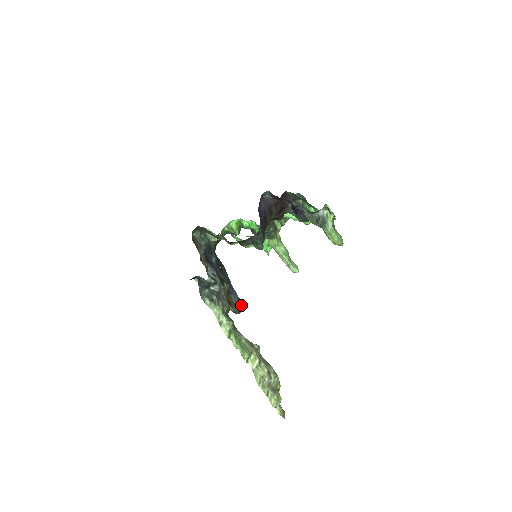
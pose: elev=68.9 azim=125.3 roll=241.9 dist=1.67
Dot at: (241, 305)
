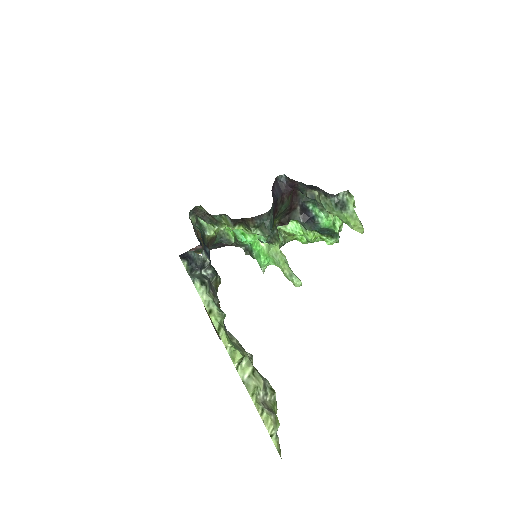
Dot at: occluded
